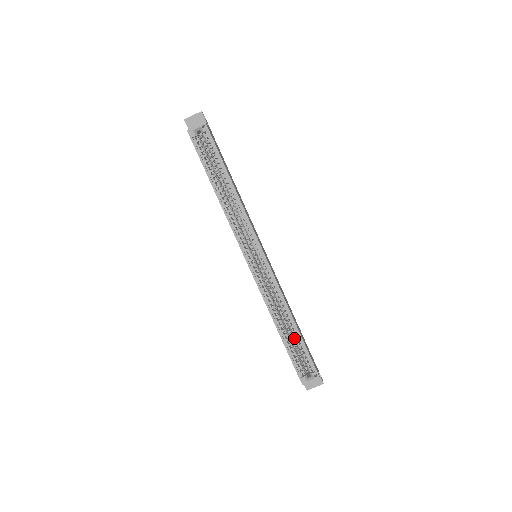
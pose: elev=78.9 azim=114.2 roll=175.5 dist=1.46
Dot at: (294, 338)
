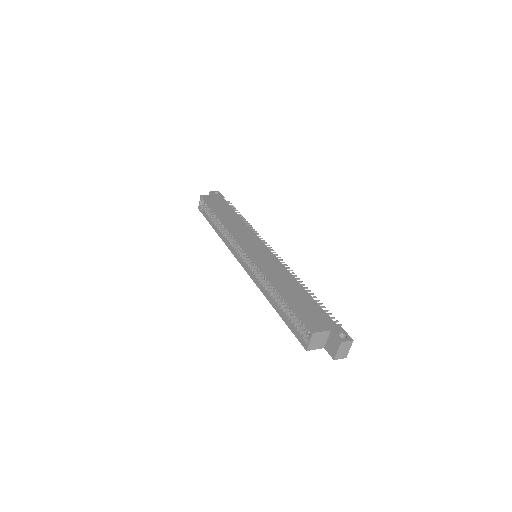
Dot at: (287, 305)
